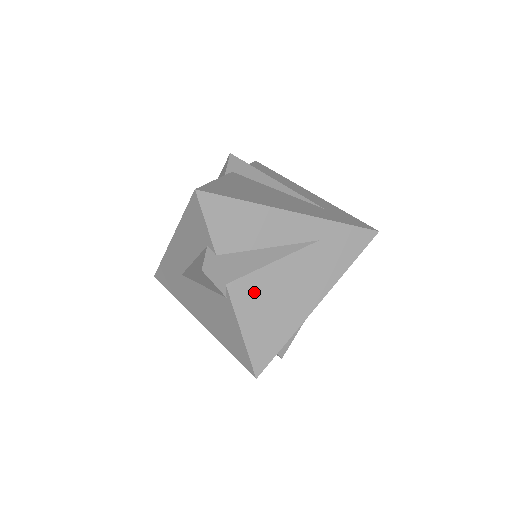
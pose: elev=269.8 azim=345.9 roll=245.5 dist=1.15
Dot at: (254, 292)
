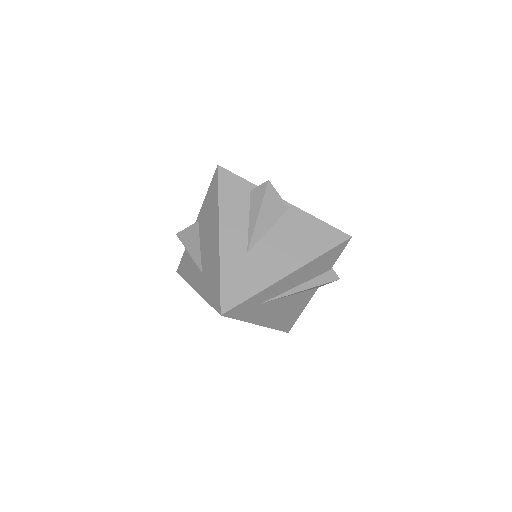
Dot at: occluded
